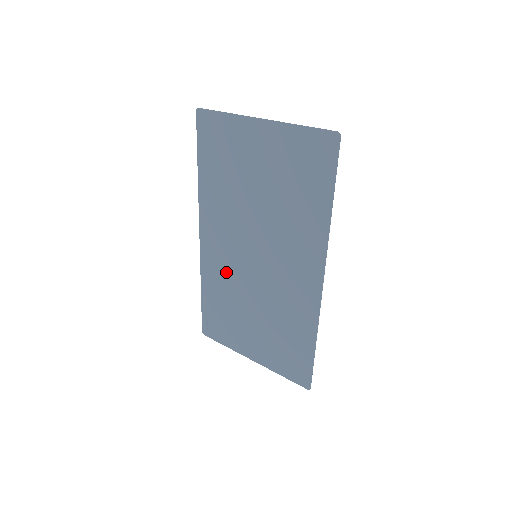
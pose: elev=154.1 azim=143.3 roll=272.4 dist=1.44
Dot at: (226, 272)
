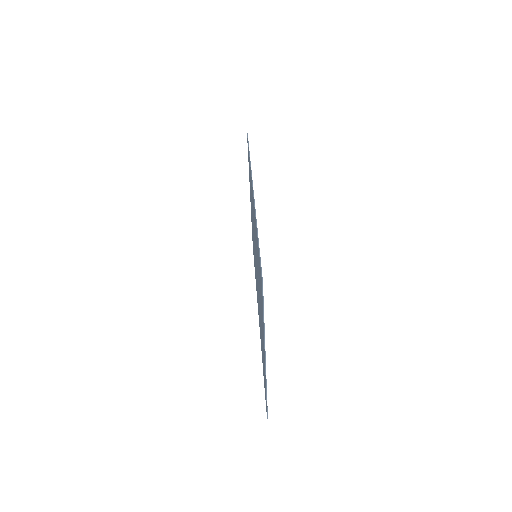
Dot at: (252, 206)
